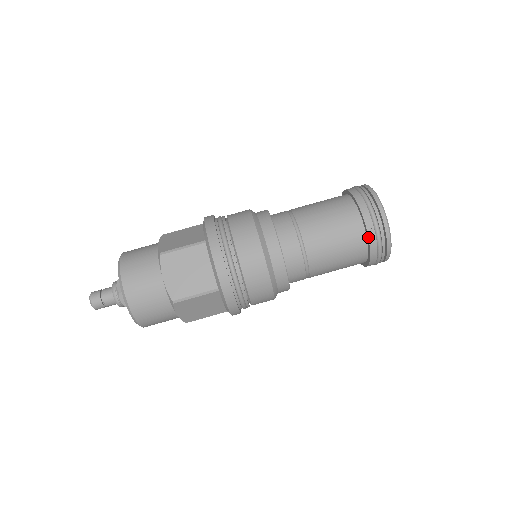
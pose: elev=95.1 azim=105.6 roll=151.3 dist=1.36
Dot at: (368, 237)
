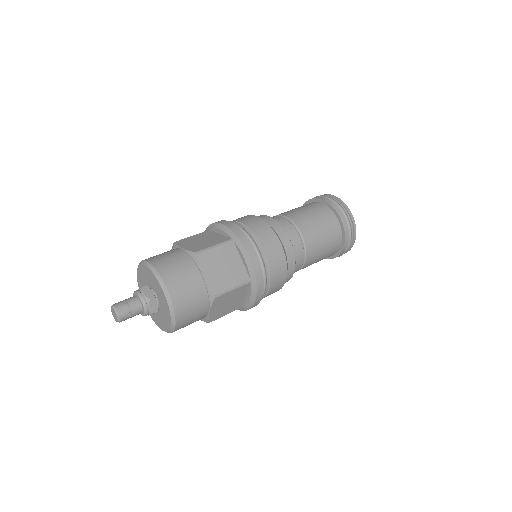
Dot at: (344, 230)
